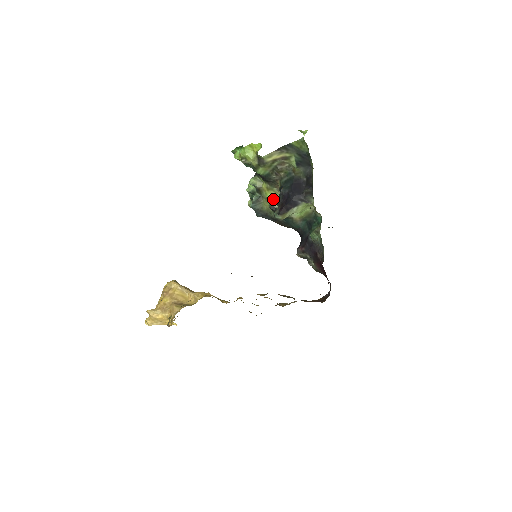
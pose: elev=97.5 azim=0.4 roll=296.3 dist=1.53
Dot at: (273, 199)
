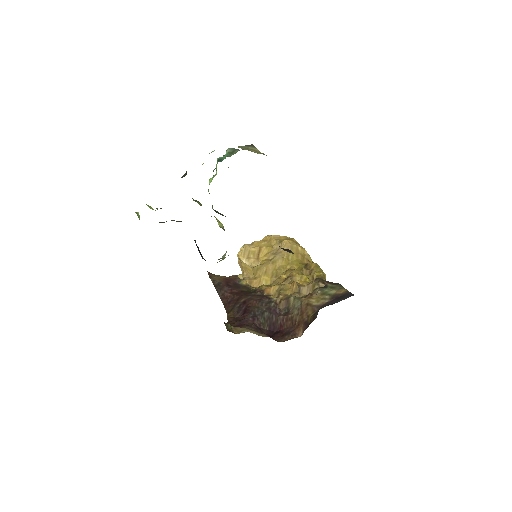
Dot at: (217, 220)
